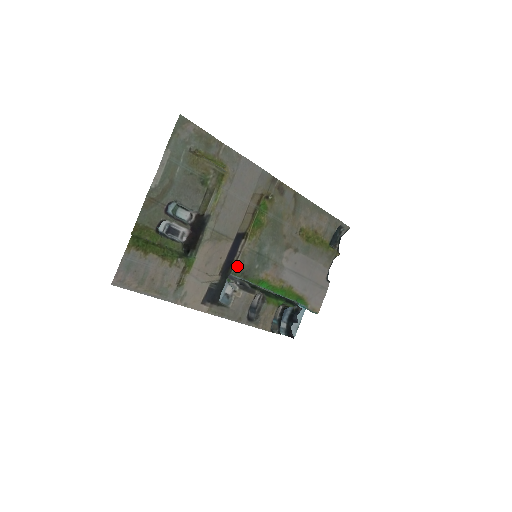
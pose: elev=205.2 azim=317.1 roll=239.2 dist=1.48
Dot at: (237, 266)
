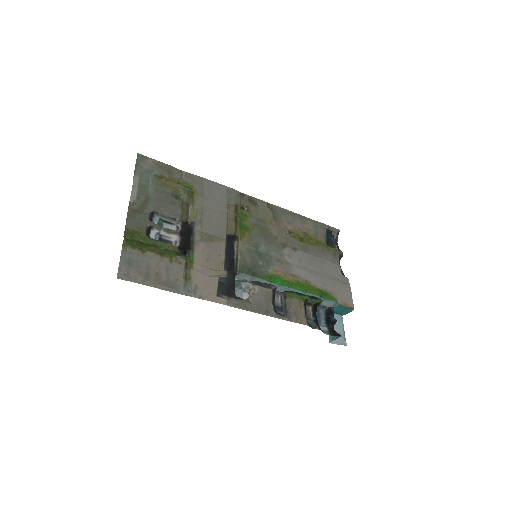
Dot at: (240, 264)
